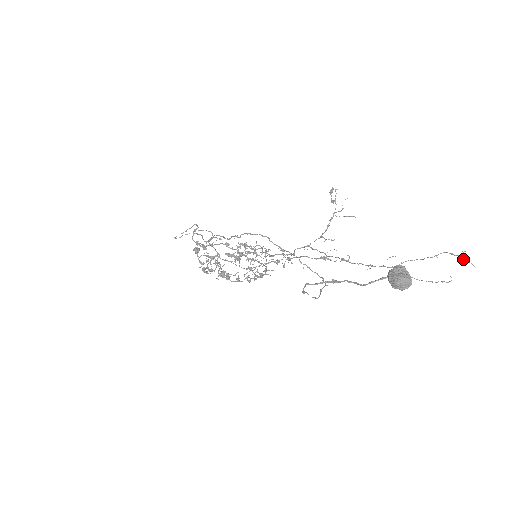
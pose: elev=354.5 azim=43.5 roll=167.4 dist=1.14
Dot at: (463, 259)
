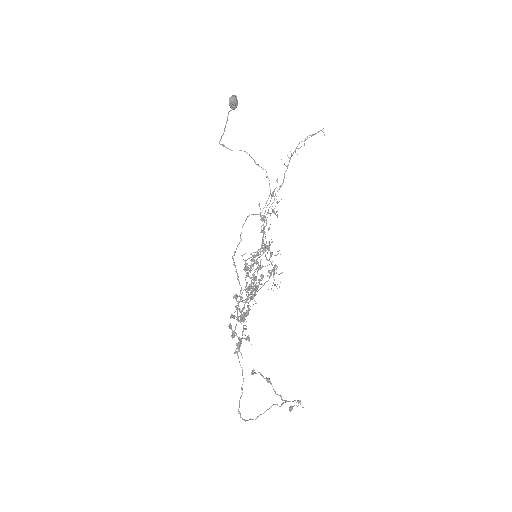
Dot at: occluded
